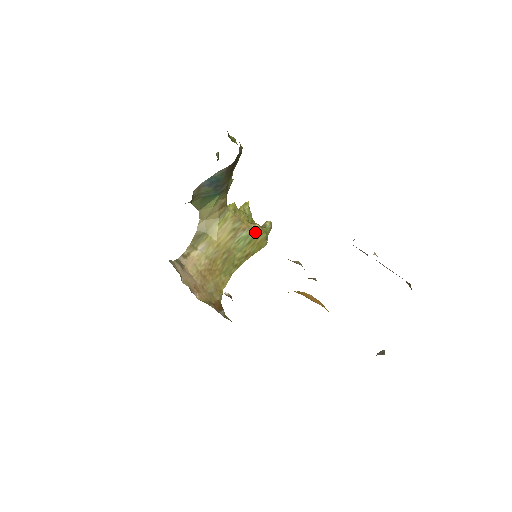
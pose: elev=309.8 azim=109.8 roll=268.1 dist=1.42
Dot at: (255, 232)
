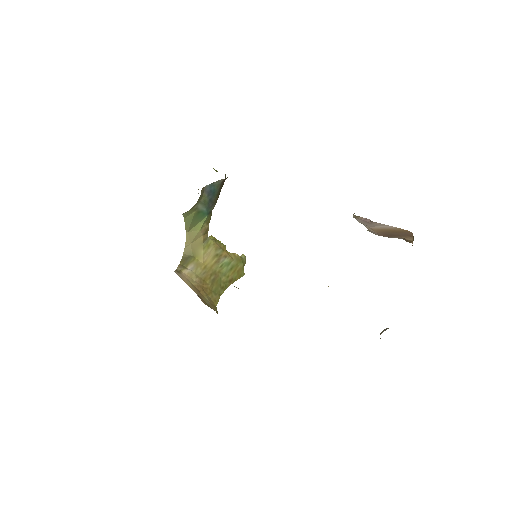
Dot at: (235, 260)
